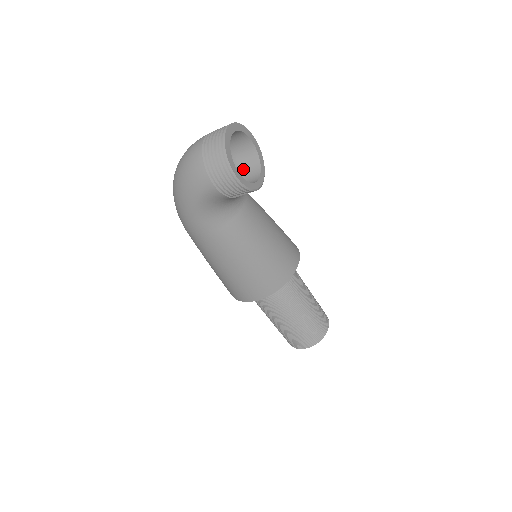
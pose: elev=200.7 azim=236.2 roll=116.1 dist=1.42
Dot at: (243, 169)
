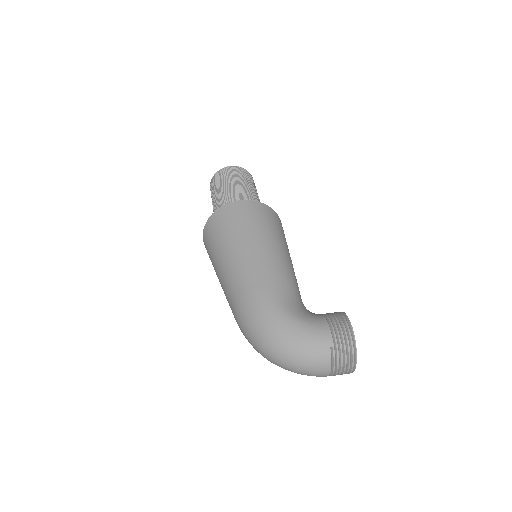
Dot at: occluded
